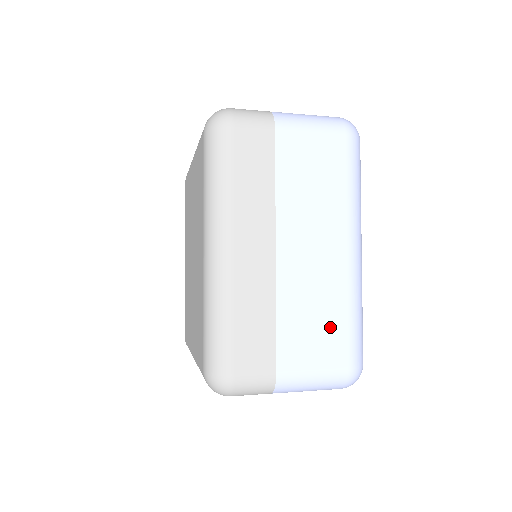
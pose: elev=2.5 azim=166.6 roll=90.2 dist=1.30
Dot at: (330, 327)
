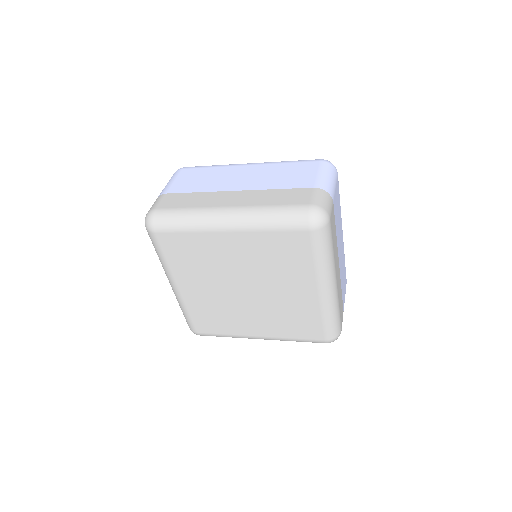
Dot at: (344, 273)
